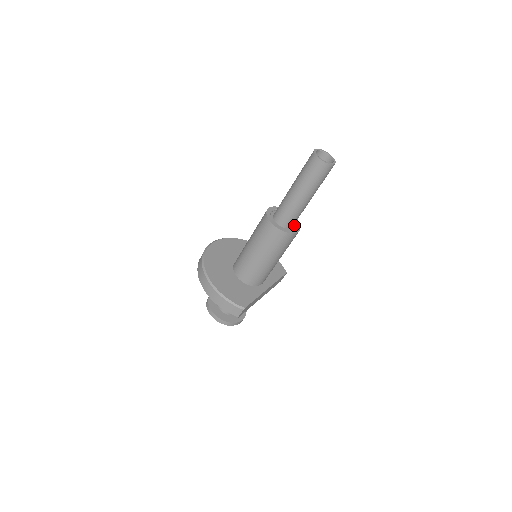
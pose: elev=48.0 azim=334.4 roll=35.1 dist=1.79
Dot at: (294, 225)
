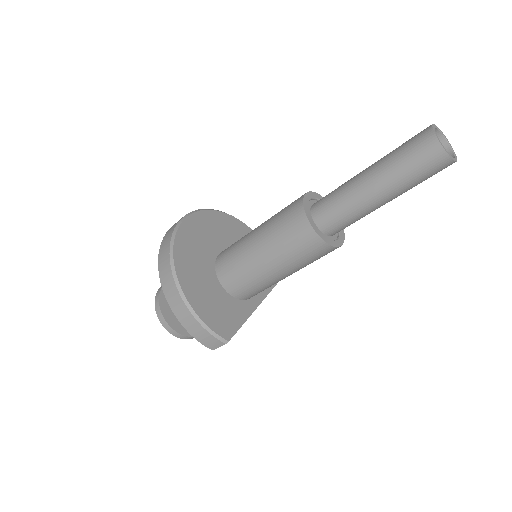
Dot at: occluded
